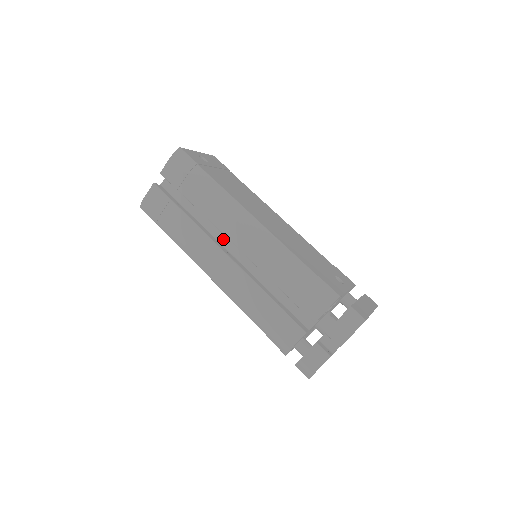
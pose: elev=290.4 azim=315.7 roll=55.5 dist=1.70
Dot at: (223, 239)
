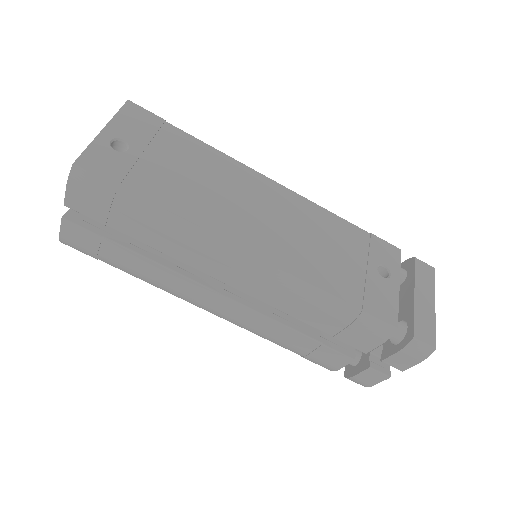
Dot at: occluded
